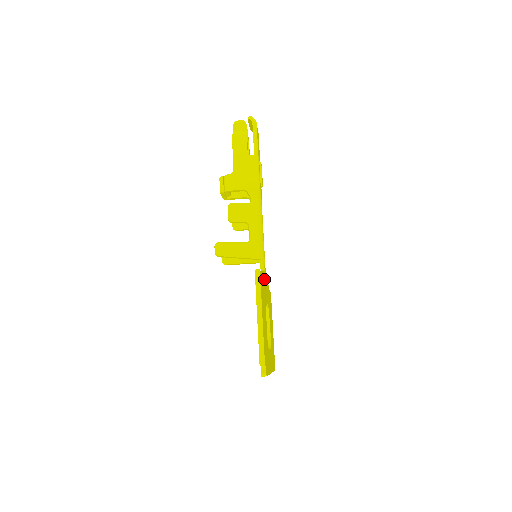
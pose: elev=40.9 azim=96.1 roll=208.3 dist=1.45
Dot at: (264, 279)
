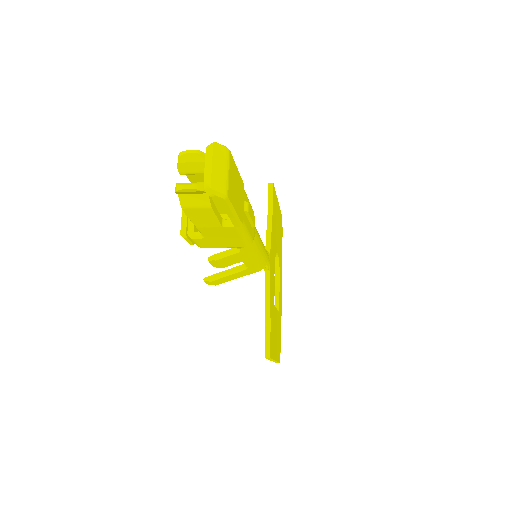
Dot at: (271, 295)
